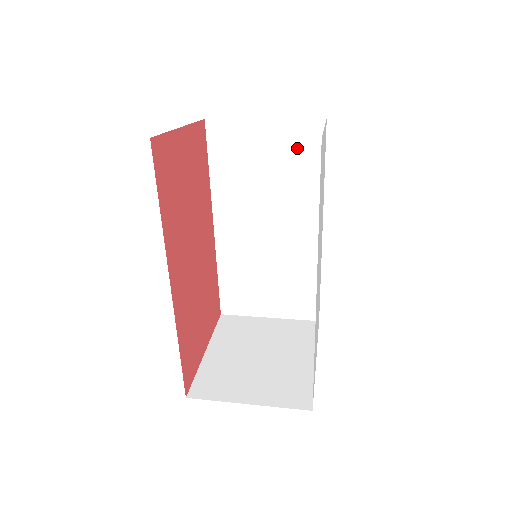
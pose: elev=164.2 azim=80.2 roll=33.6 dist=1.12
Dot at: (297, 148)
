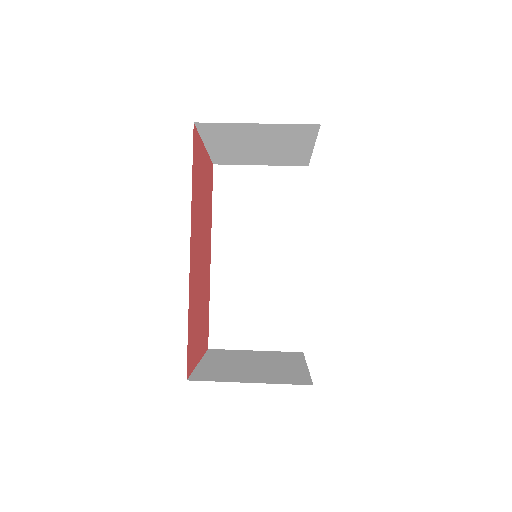
Dot at: (285, 189)
